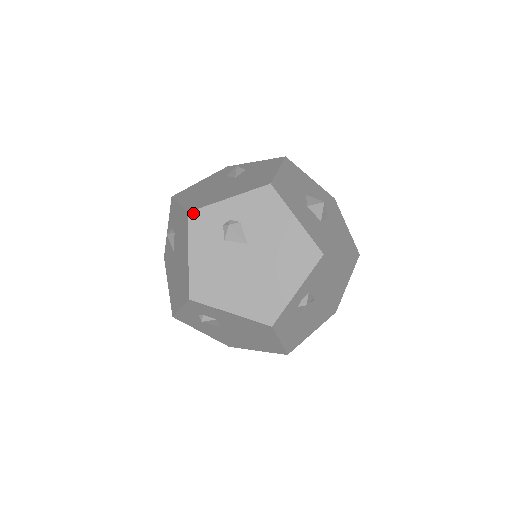
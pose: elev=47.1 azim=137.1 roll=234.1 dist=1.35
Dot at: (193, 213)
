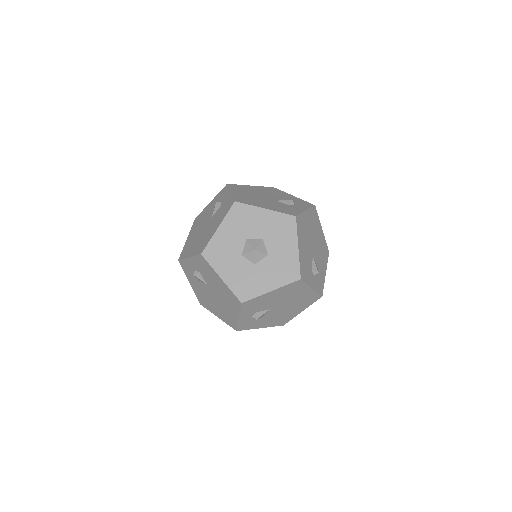
Dot at: (180, 261)
